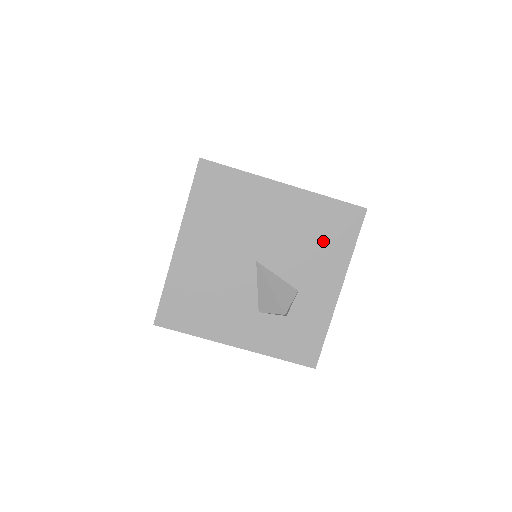
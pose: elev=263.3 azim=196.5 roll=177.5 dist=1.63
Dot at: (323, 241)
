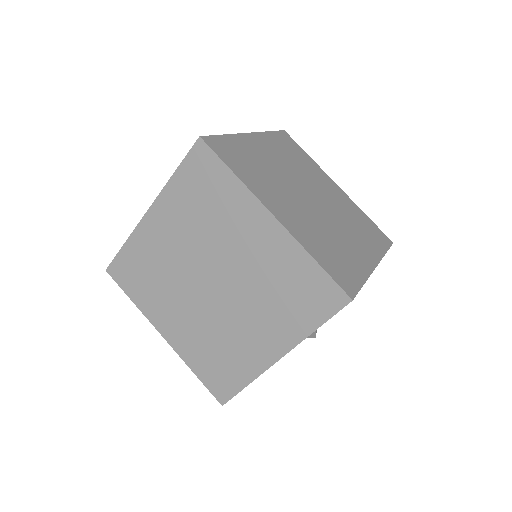
Dot at: occluded
